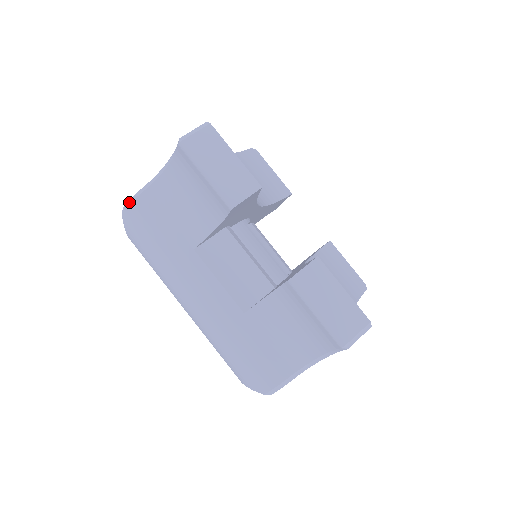
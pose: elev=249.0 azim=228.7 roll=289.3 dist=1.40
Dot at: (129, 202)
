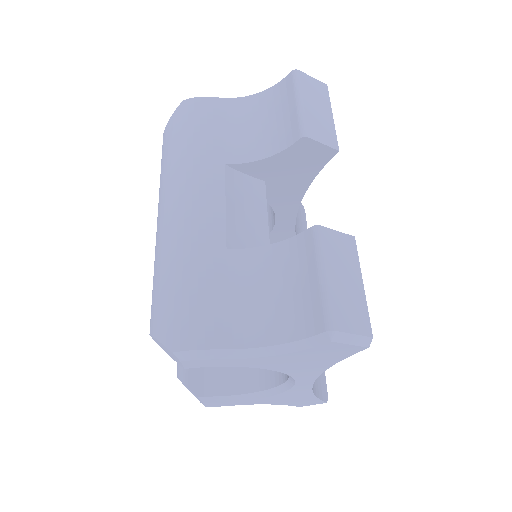
Dot at: (198, 97)
